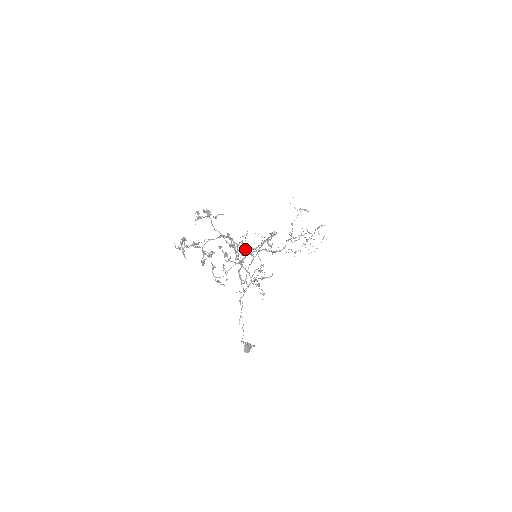
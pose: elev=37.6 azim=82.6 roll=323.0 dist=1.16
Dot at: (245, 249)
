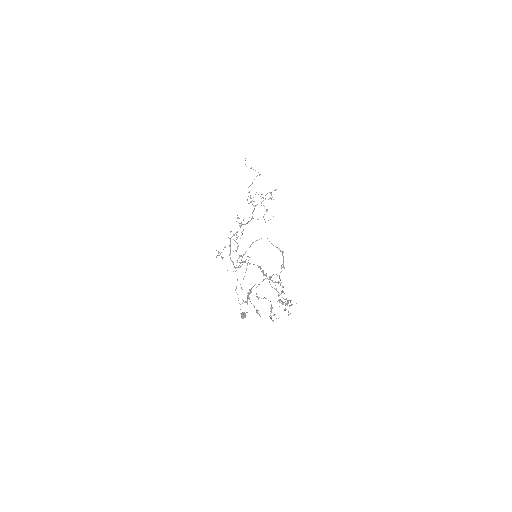
Dot at: occluded
